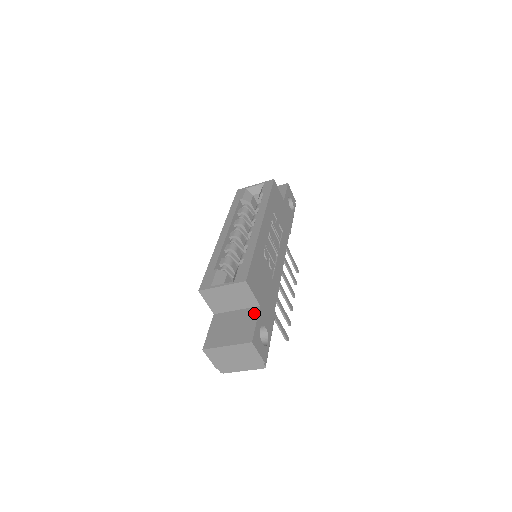
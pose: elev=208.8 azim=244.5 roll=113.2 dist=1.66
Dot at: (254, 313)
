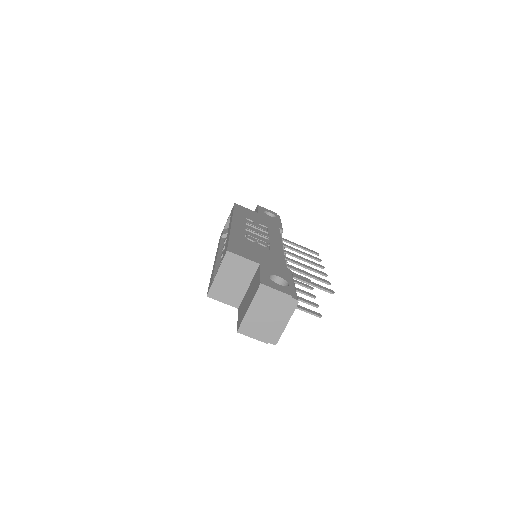
Dot at: (257, 272)
